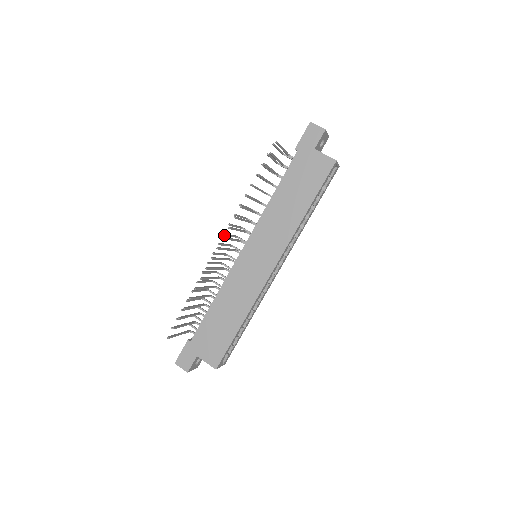
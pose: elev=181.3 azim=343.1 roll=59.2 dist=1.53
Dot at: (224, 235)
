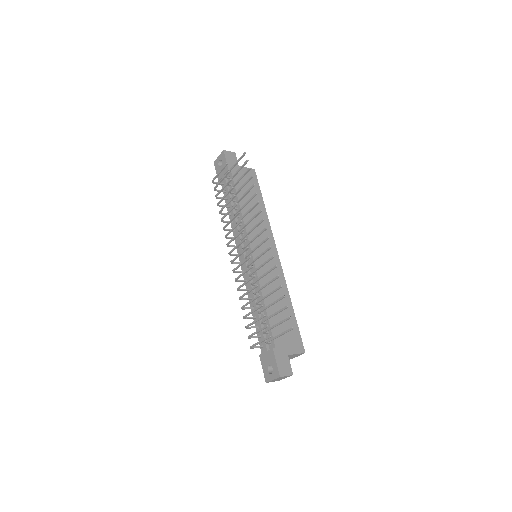
Dot at: occluded
